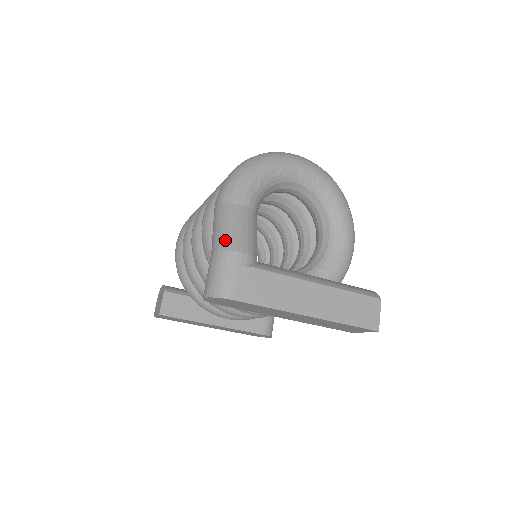
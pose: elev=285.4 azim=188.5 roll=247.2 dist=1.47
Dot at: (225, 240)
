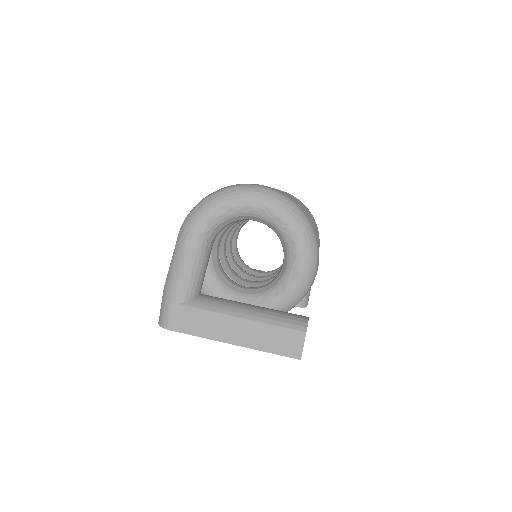
Dot at: (168, 281)
